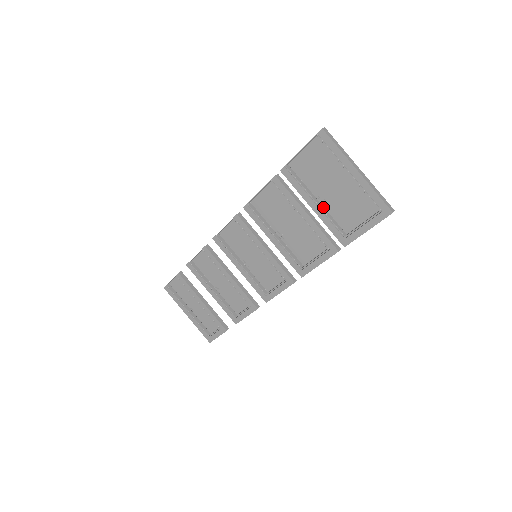
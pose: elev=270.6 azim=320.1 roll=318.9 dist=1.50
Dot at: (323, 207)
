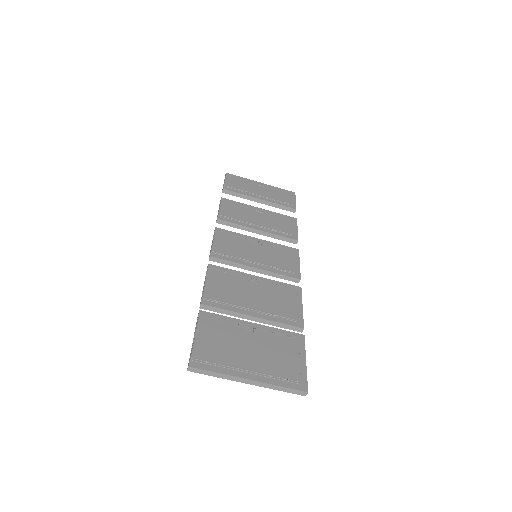
Dot at: (258, 332)
